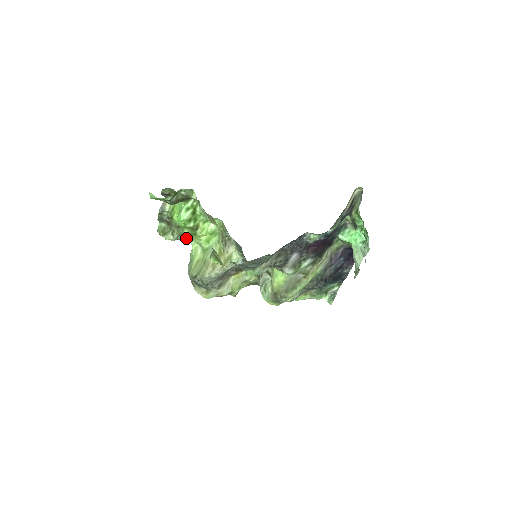
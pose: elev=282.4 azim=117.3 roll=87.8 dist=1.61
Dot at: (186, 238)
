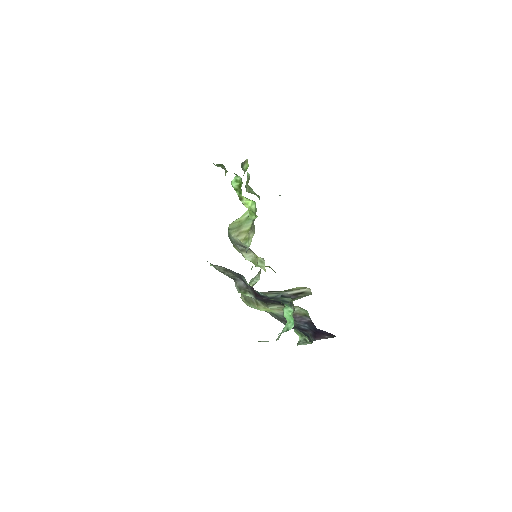
Dot at: (259, 198)
